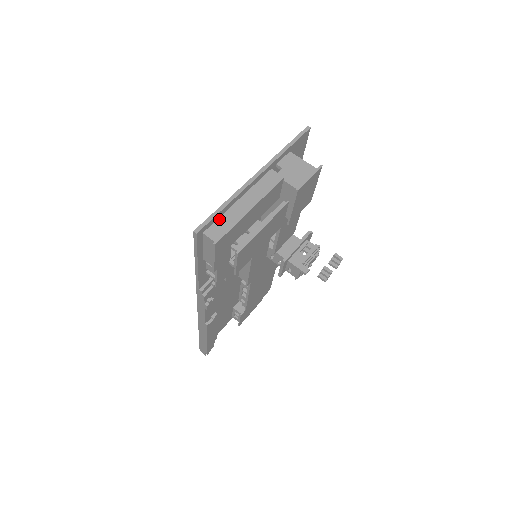
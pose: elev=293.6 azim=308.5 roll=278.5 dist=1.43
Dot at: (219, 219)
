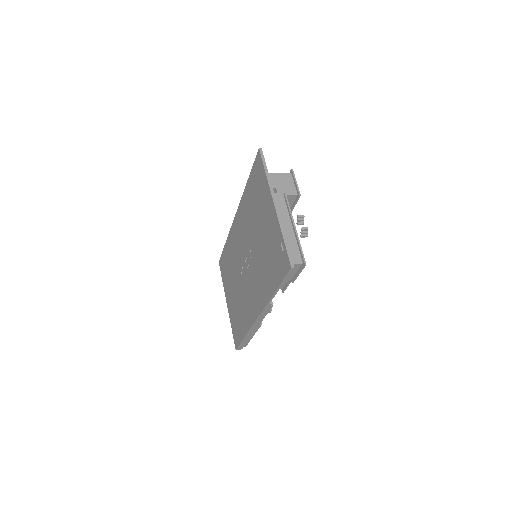
Dot at: occluded
